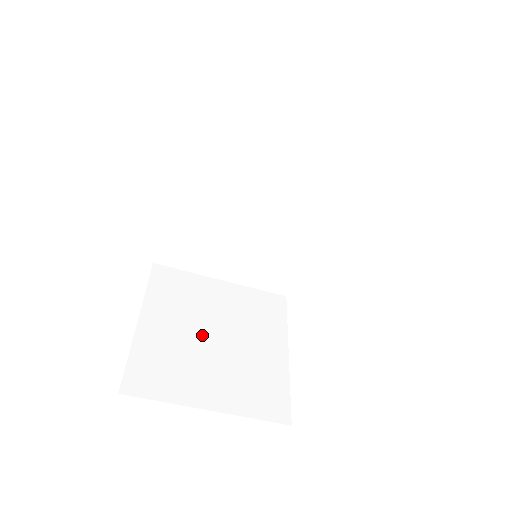
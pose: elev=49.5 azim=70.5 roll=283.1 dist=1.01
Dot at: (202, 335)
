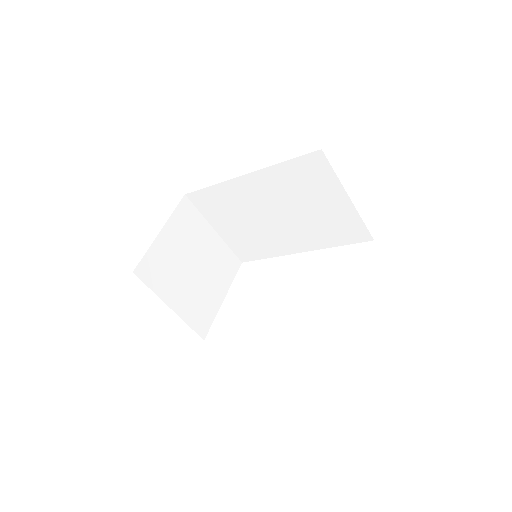
Dot at: (188, 261)
